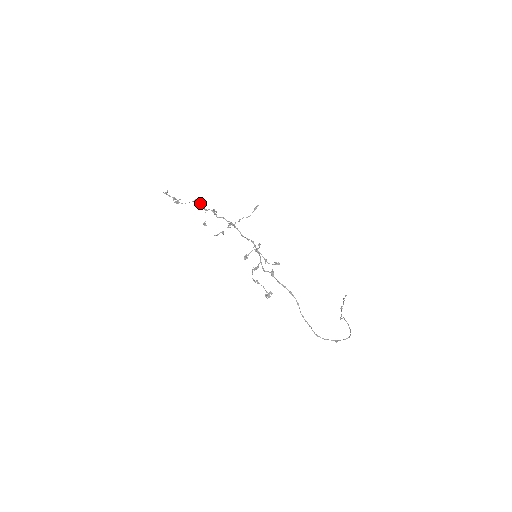
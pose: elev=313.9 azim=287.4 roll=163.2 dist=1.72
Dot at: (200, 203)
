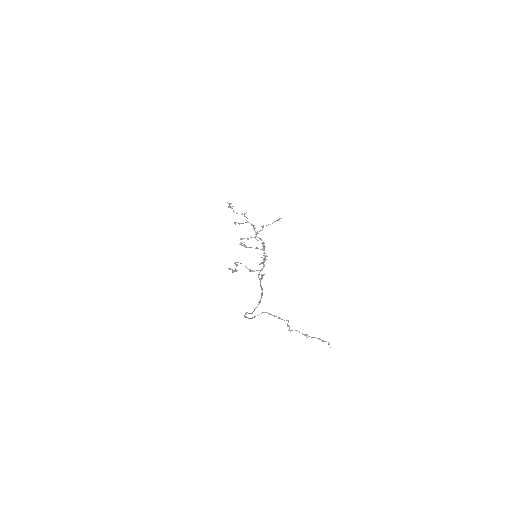
Dot at: occluded
